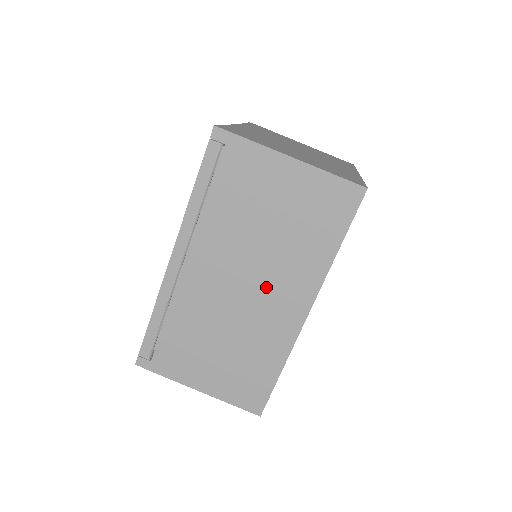
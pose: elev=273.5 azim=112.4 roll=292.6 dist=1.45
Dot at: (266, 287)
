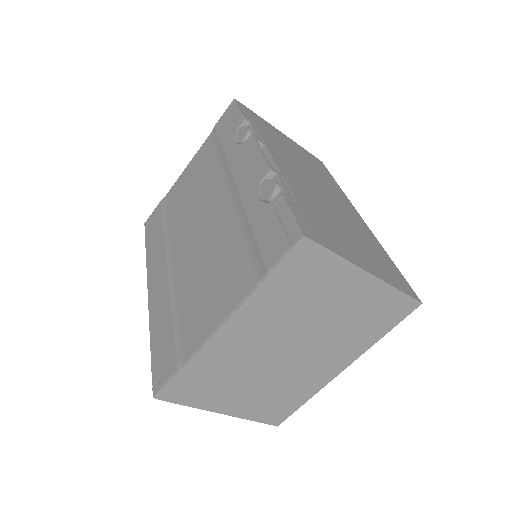
Dot at: occluded
